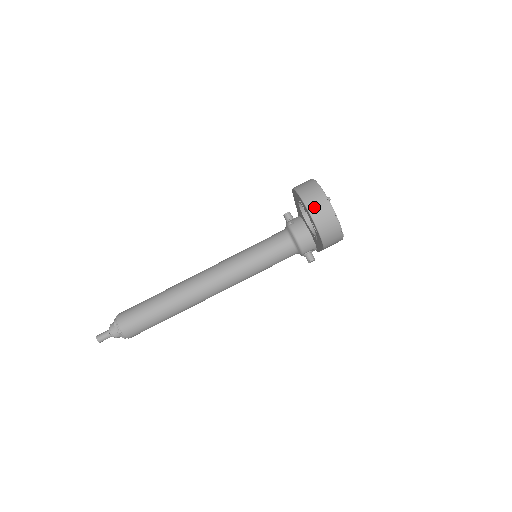
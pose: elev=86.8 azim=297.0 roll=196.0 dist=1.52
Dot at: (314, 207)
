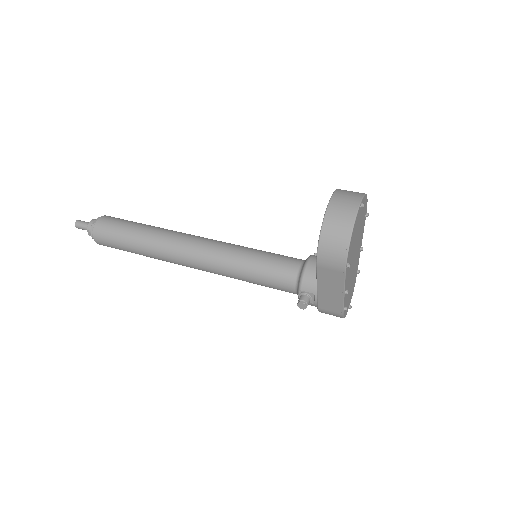
Dot at: (340, 199)
